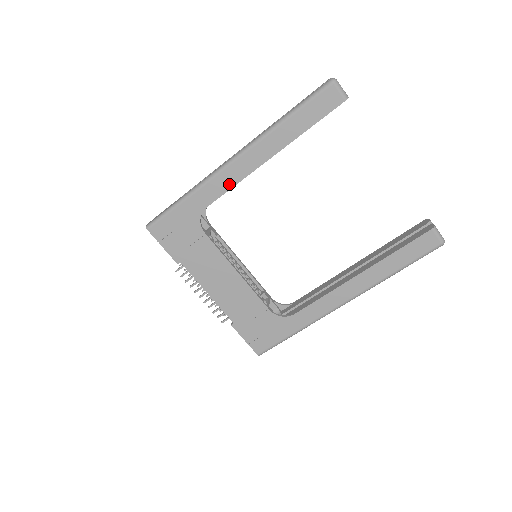
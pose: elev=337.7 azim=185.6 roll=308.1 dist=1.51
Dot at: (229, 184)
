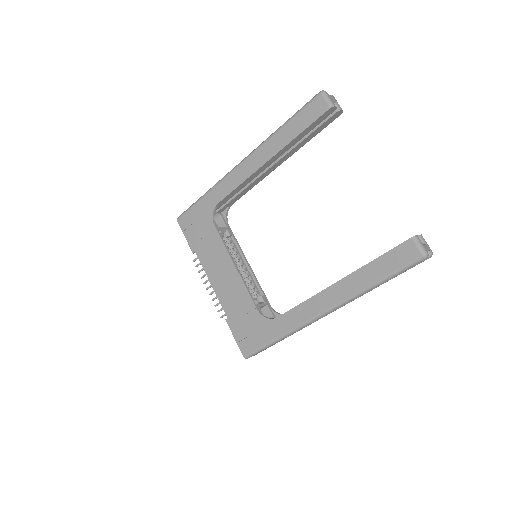
Dot at: (236, 183)
